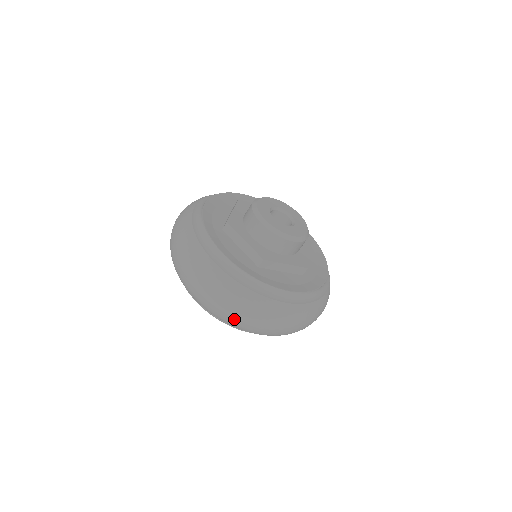
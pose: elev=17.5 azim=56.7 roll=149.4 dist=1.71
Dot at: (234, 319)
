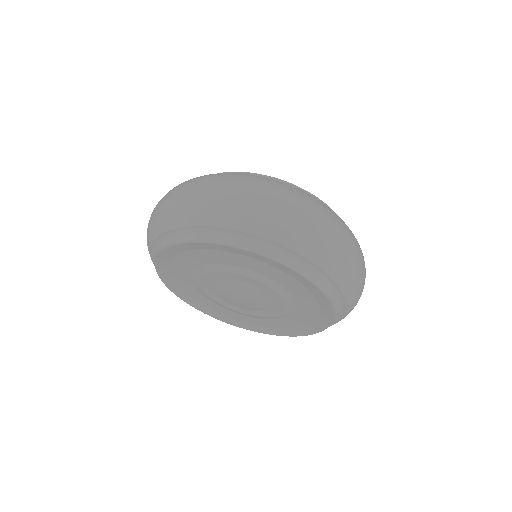
Dot at: (283, 214)
